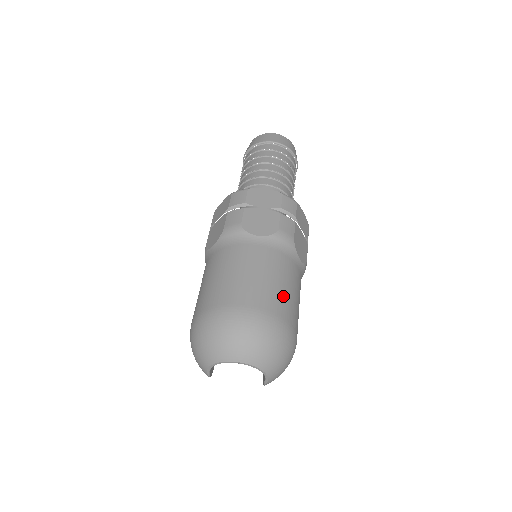
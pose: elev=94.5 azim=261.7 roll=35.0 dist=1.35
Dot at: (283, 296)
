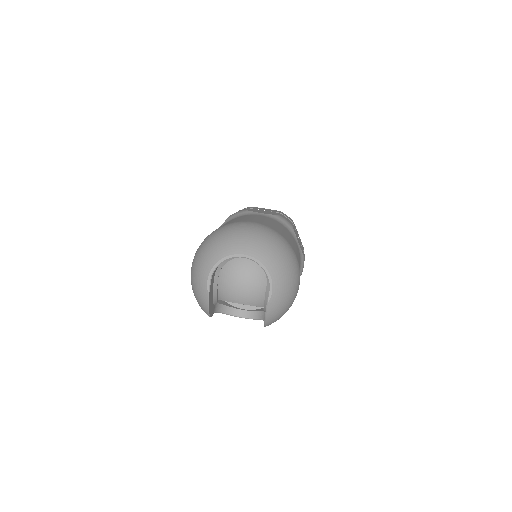
Dot at: (286, 235)
